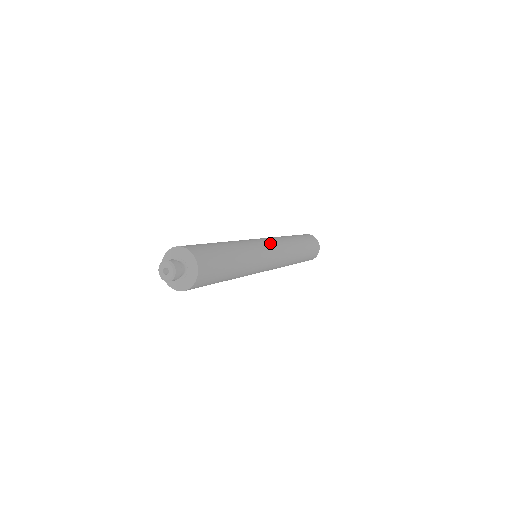
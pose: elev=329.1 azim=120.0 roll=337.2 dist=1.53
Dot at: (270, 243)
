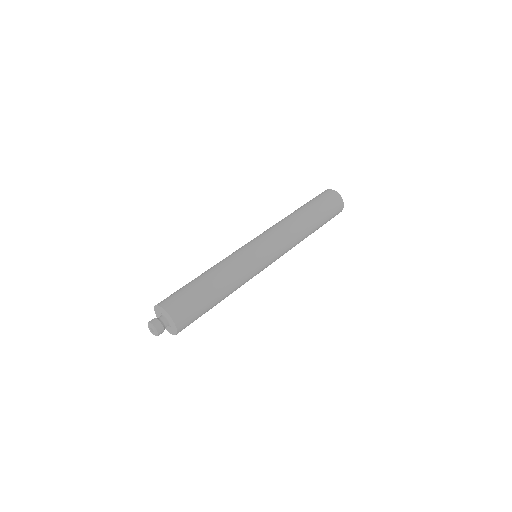
Dot at: (269, 247)
